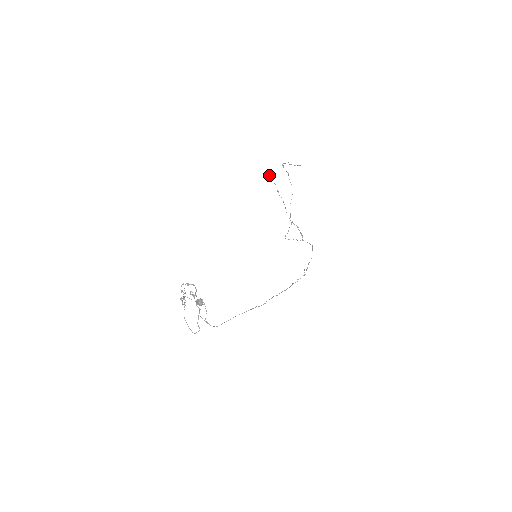
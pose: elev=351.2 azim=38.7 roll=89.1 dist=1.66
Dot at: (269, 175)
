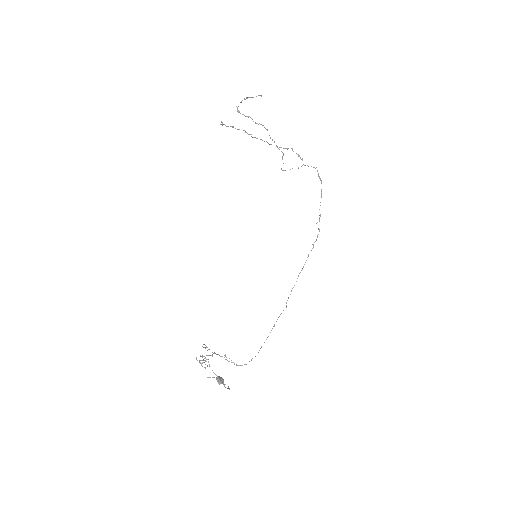
Dot at: (227, 126)
